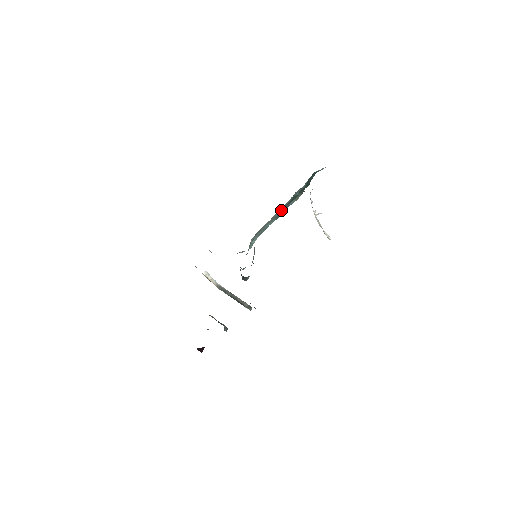
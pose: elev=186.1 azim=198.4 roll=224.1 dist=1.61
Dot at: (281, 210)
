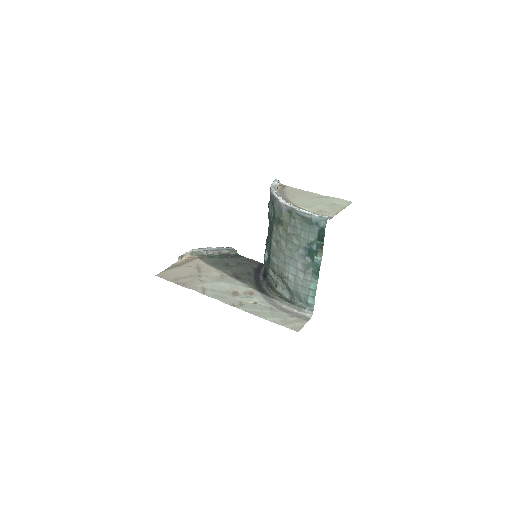
Dot at: (315, 271)
